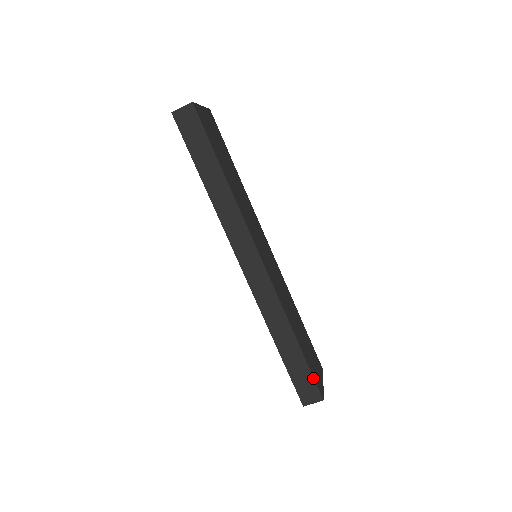
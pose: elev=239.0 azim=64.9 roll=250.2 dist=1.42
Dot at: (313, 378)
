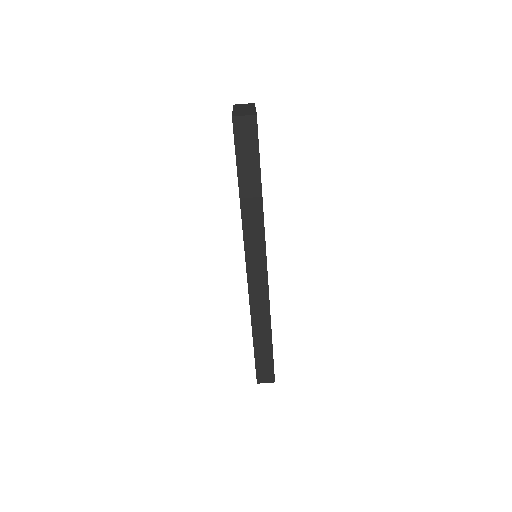
Dot at: (273, 366)
